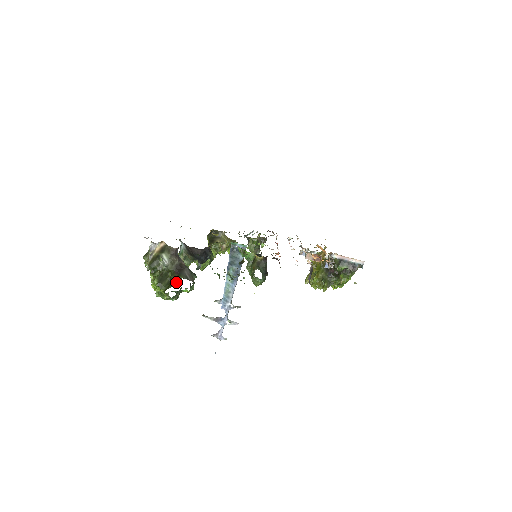
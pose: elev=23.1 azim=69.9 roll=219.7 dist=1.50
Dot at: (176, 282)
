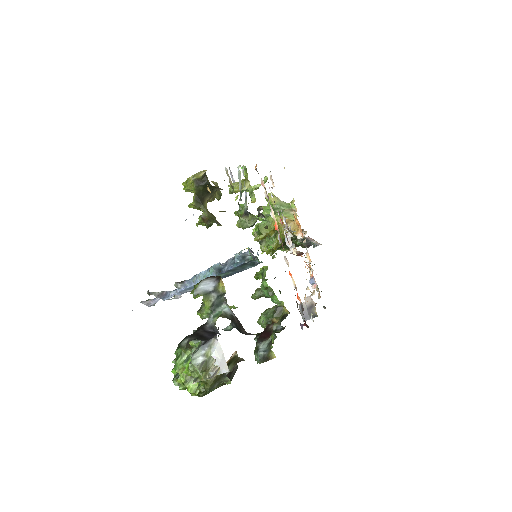
Dot at: occluded
